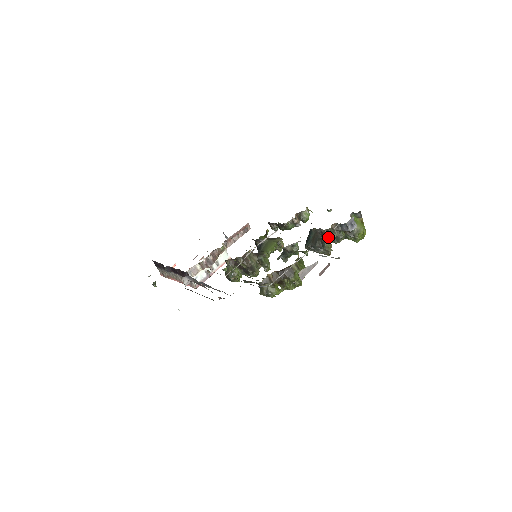
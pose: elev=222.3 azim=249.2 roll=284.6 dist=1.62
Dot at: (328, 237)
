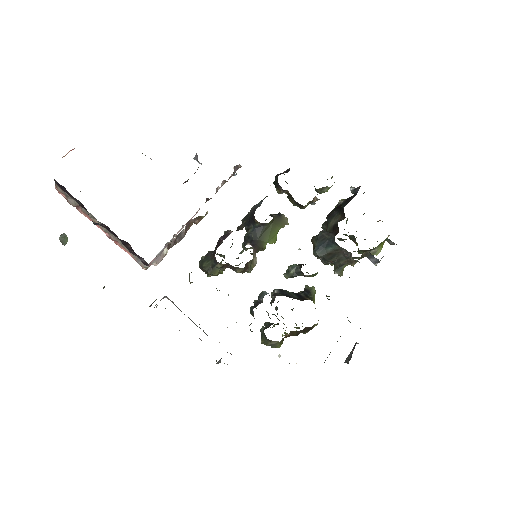
Dot at: (351, 265)
